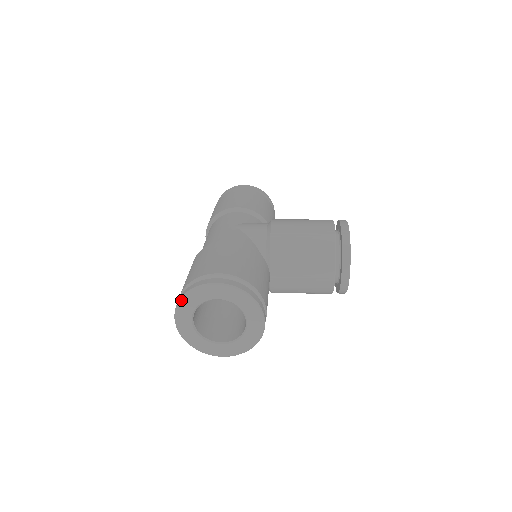
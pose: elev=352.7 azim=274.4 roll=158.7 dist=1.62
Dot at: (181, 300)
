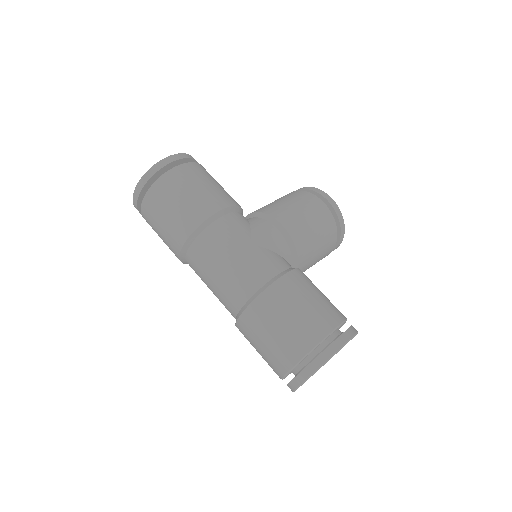
Dot at: occluded
